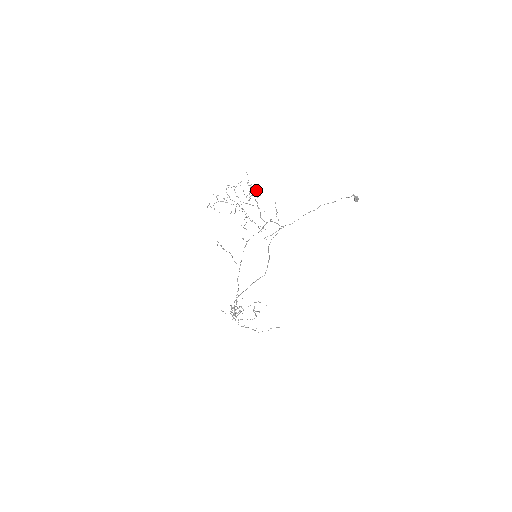
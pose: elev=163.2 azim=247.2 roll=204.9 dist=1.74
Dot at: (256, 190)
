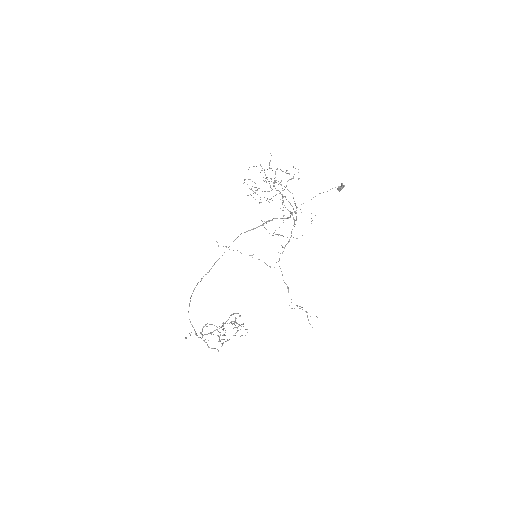
Dot at: (289, 174)
